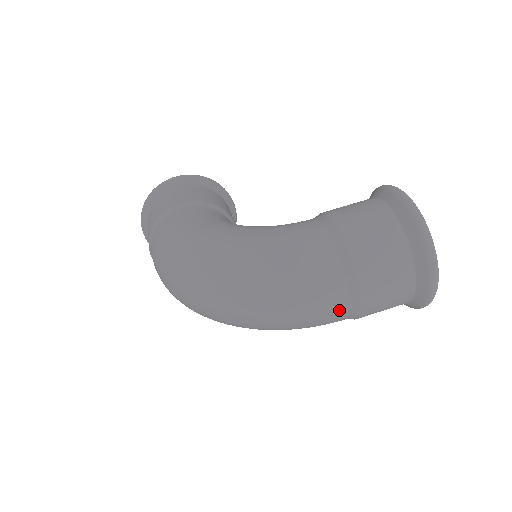
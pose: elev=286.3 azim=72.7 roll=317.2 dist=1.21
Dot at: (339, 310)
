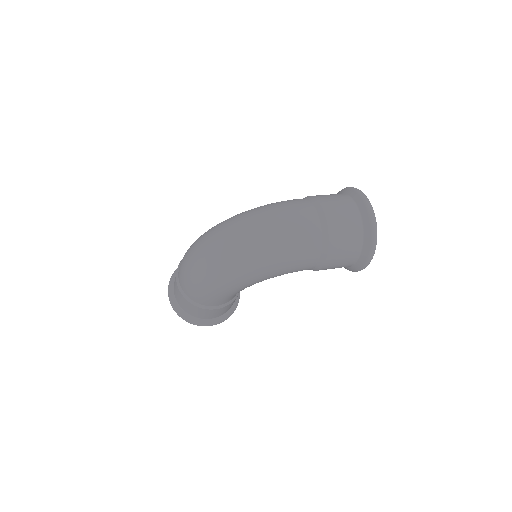
Dot at: (313, 226)
